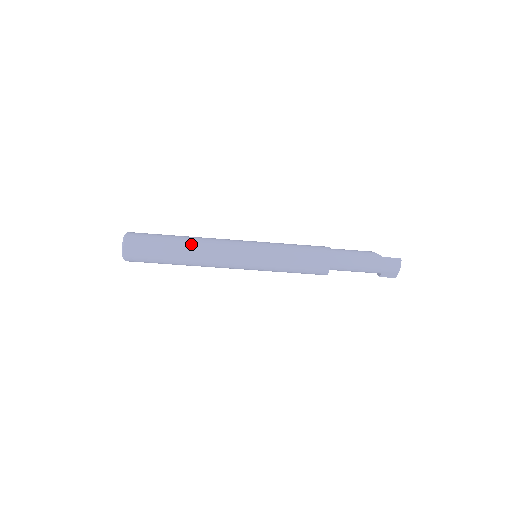
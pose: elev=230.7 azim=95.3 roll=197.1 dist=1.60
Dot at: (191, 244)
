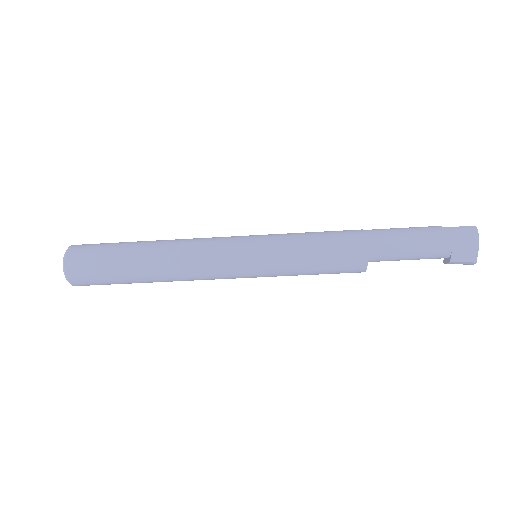
Dot at: (159, 243)
